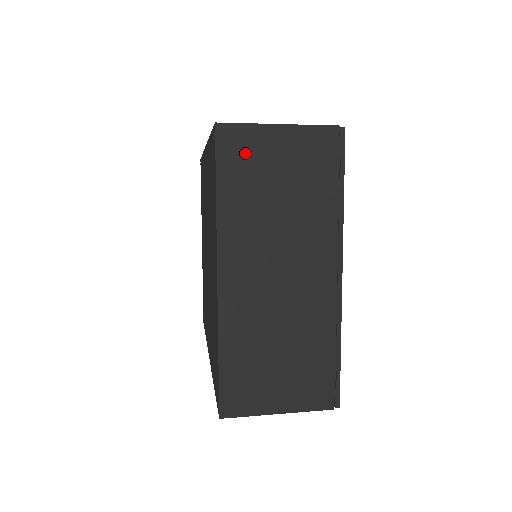
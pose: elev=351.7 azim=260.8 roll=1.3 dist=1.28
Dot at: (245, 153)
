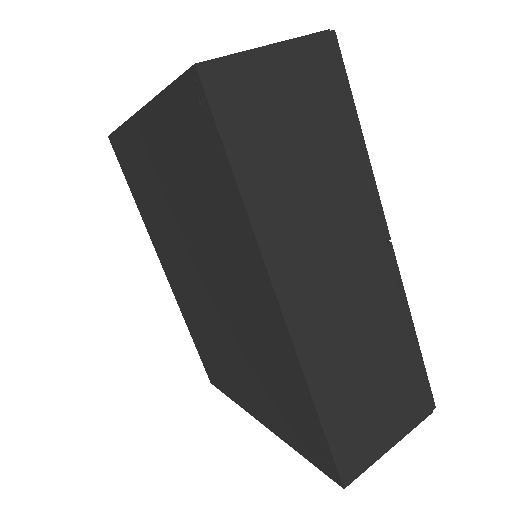
Dot at: occluded
